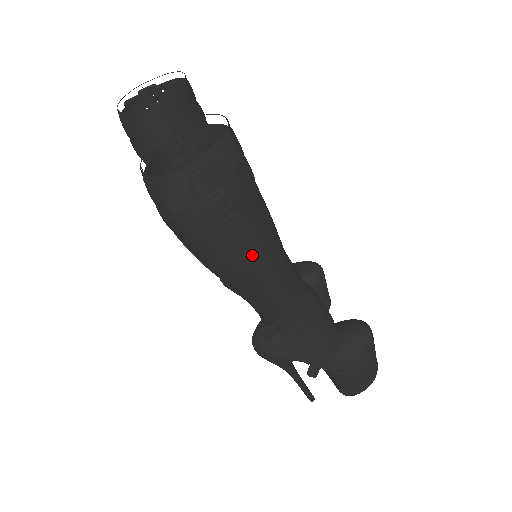
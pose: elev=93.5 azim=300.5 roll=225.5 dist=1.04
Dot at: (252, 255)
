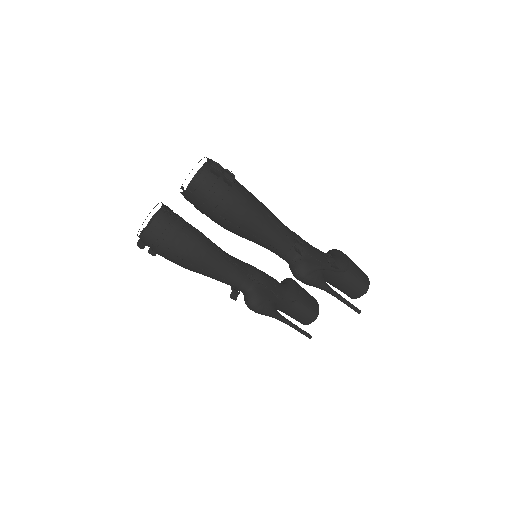
Dot at: (255, 199)
